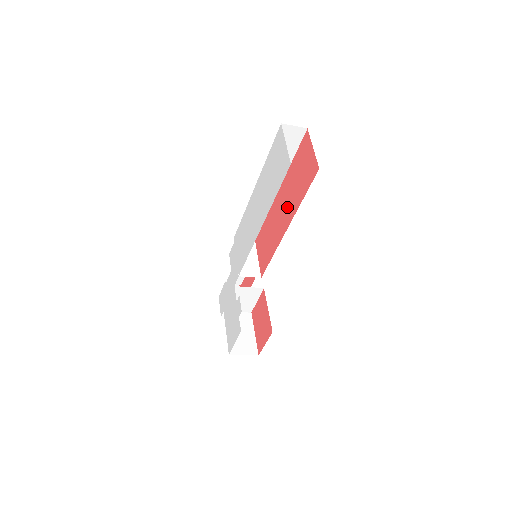
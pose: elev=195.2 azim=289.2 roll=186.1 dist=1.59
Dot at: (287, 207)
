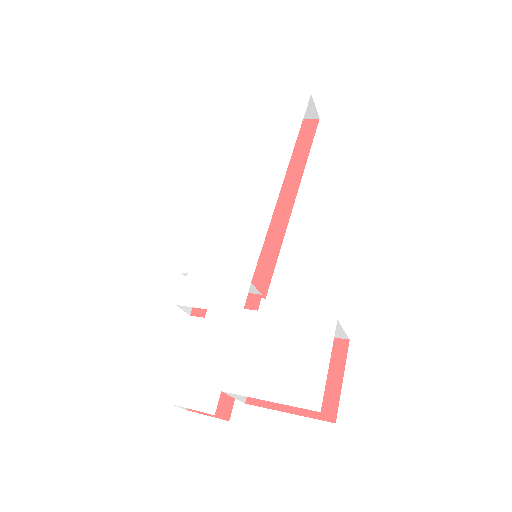
Dot at: occluded
